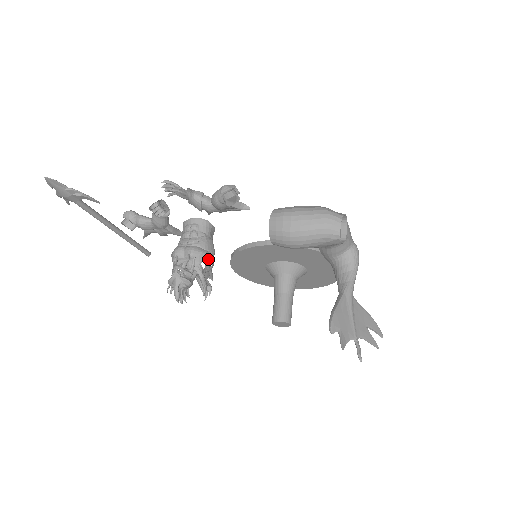
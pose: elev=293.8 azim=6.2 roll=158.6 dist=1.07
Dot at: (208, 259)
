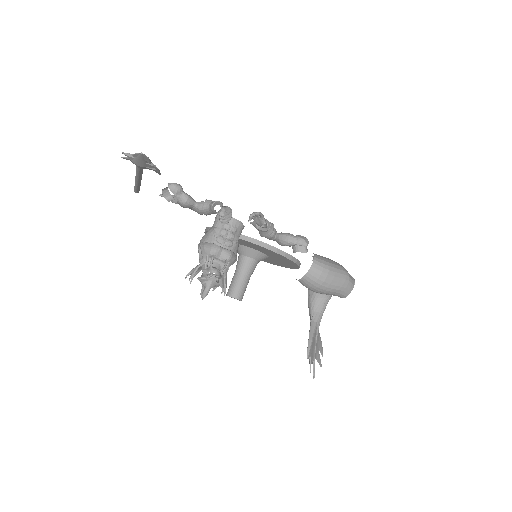
Dot at: occluded
